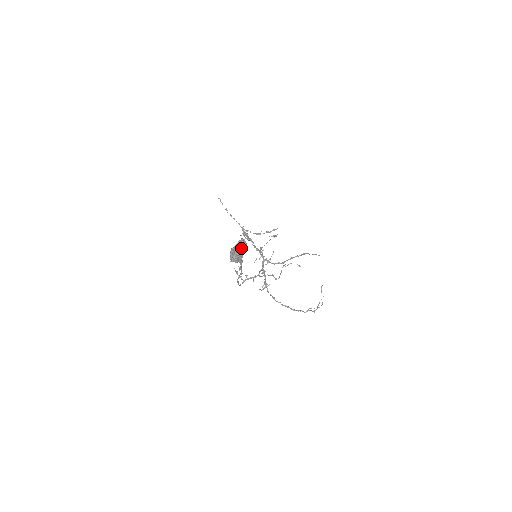
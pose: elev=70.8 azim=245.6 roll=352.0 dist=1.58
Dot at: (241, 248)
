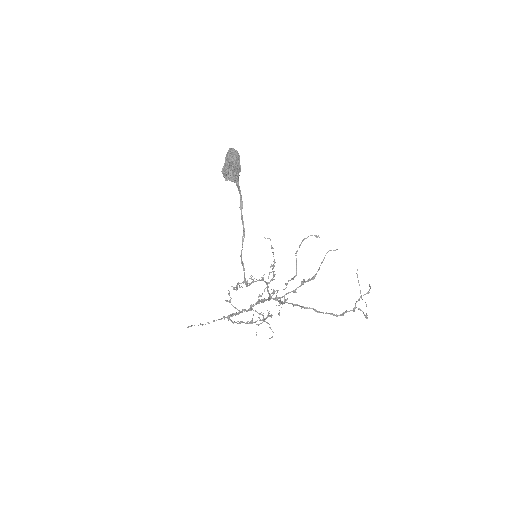
Dot at: (234, 152)
